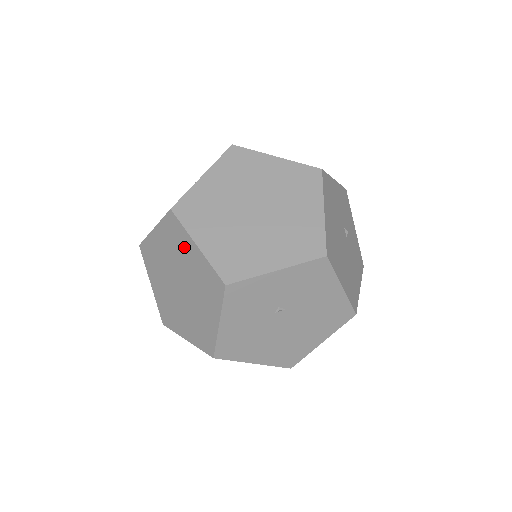
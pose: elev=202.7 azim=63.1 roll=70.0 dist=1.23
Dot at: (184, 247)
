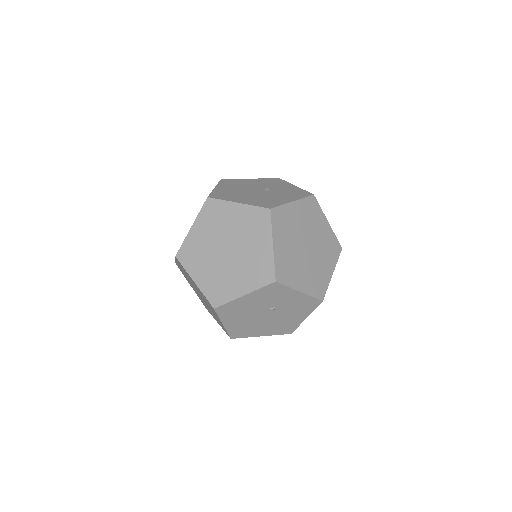
Dot at: (259, 236)
